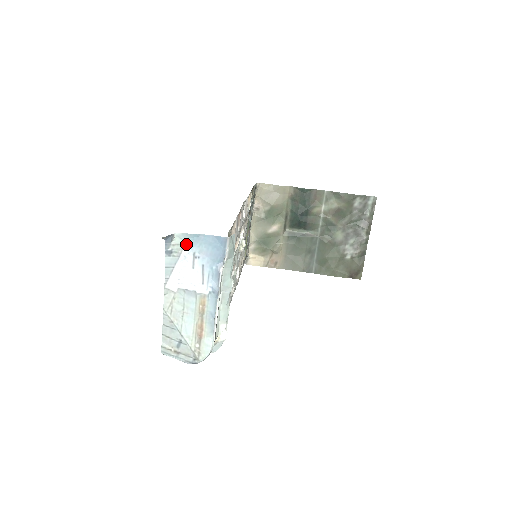
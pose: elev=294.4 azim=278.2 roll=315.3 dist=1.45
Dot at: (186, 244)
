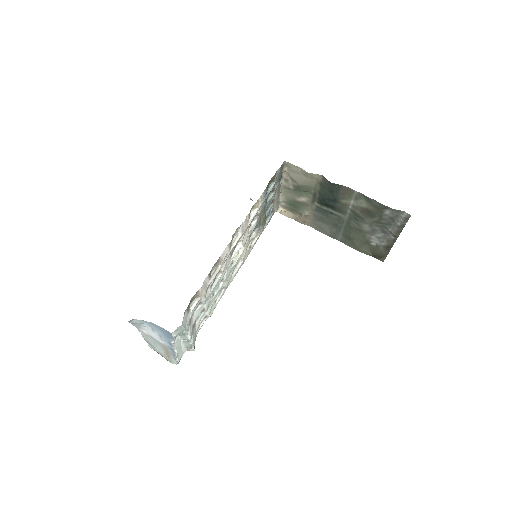
Dot at: (144, 322)
